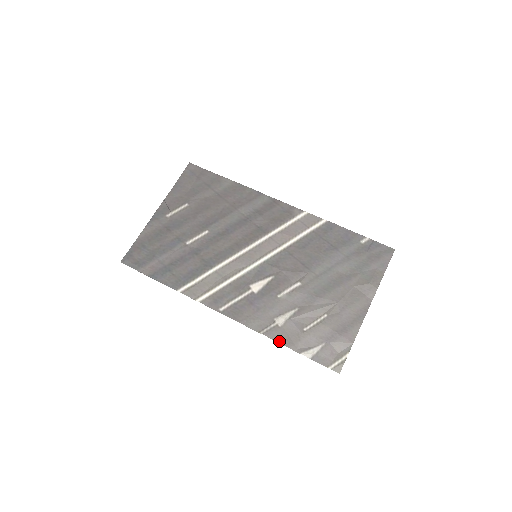
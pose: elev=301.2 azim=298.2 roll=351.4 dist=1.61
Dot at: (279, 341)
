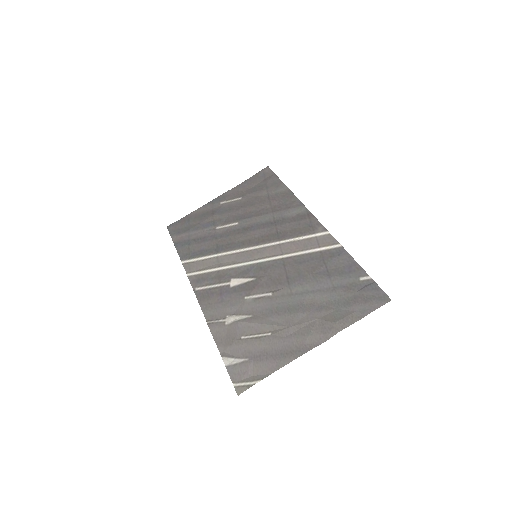
Dot at: (215, 336)
